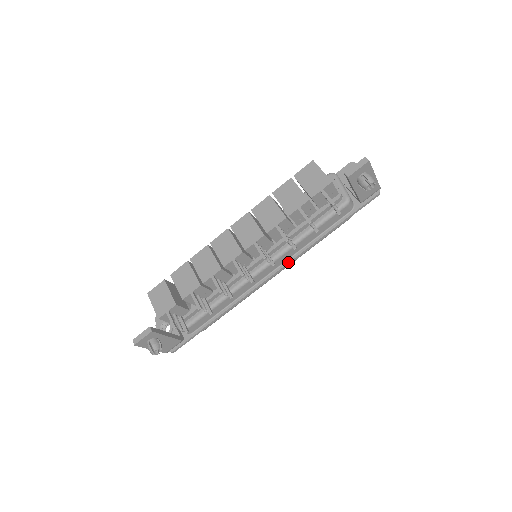
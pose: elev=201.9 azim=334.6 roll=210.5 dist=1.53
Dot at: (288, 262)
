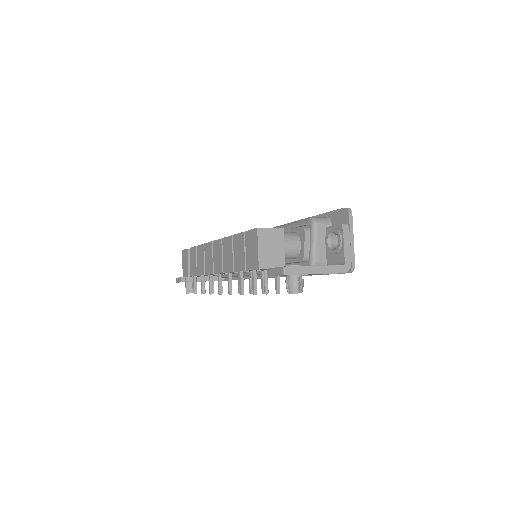
Dot at: occluded
